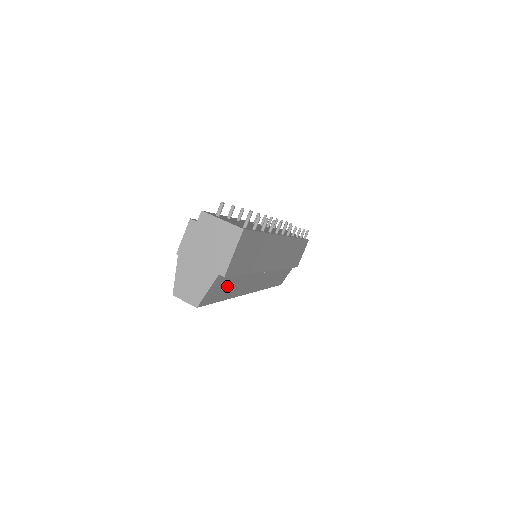
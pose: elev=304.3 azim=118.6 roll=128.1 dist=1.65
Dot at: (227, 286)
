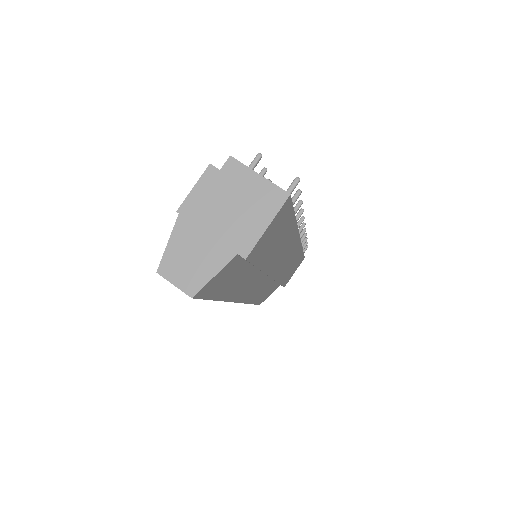
Dot at: (231, 279)
